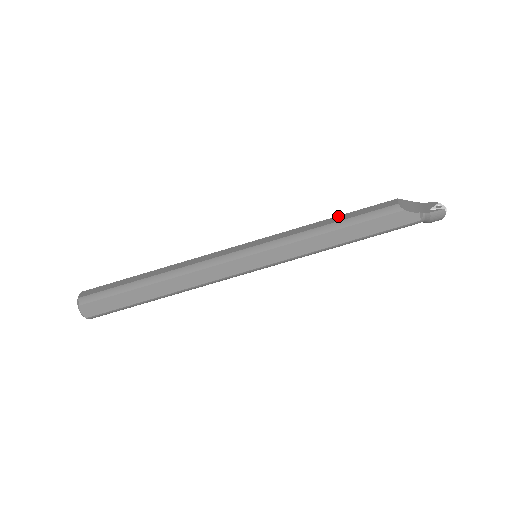
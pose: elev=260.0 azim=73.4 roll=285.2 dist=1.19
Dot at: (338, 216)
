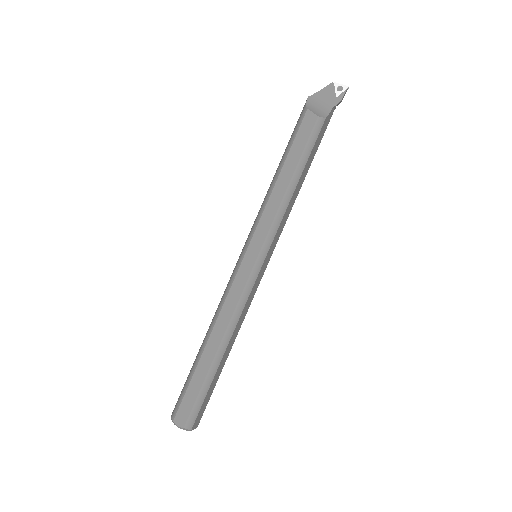
Dot at: (284, 167)
